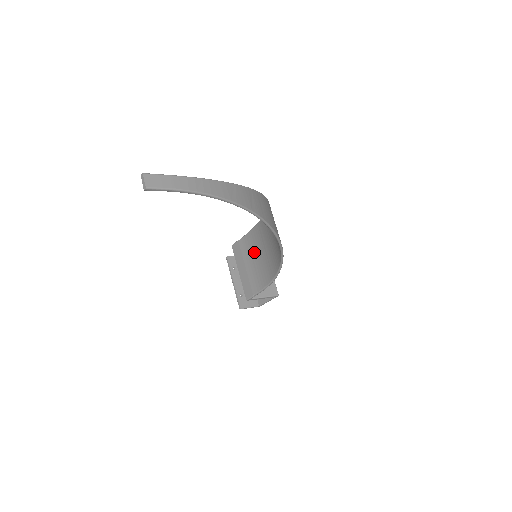
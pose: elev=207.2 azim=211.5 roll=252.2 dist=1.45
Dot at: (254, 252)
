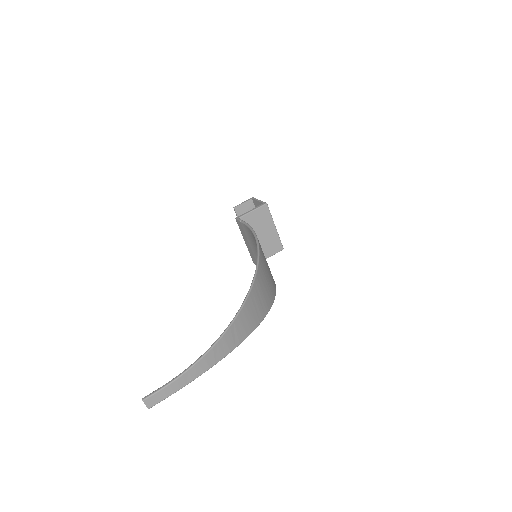
Dot at: (255, 245)
